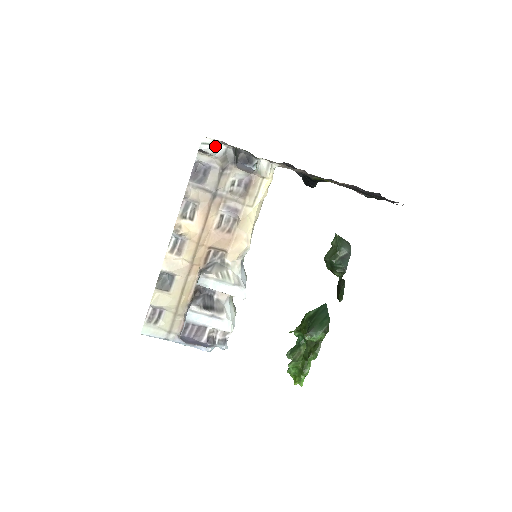
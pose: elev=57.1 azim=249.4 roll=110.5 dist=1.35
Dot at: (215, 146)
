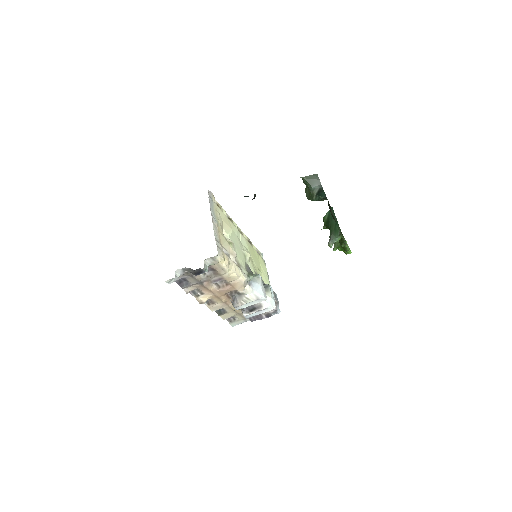
Dot at: (175, 277)
